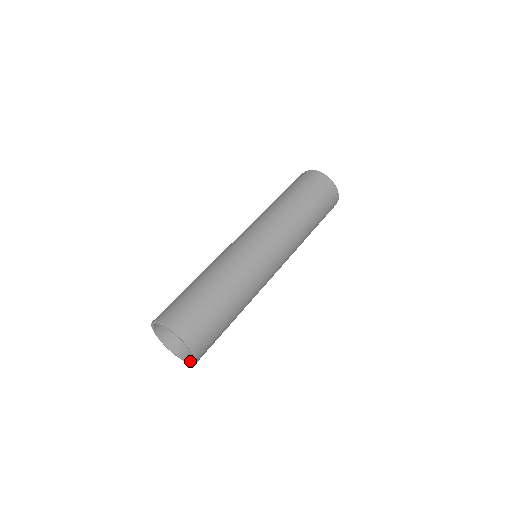
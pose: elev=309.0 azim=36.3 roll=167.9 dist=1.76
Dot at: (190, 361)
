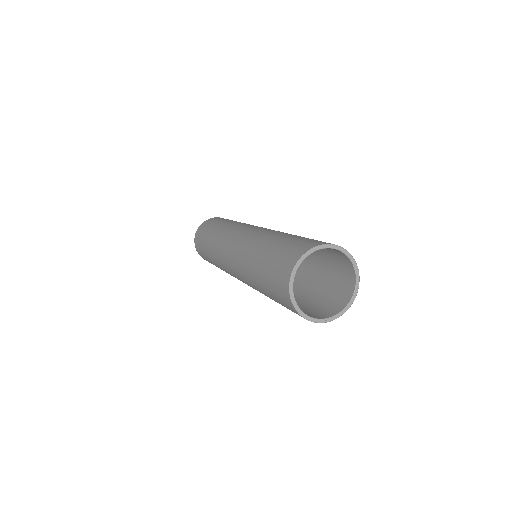
Dot at: (339, 311)
